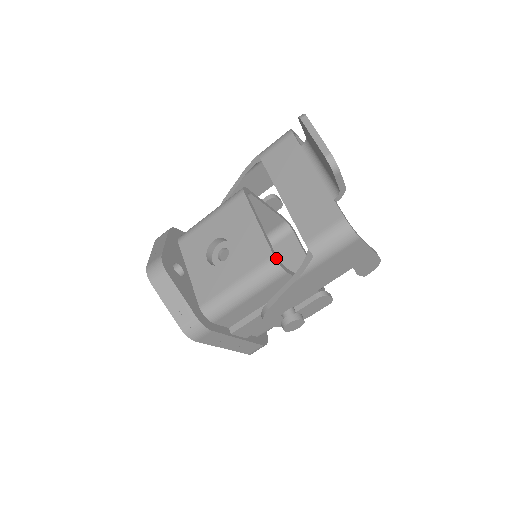
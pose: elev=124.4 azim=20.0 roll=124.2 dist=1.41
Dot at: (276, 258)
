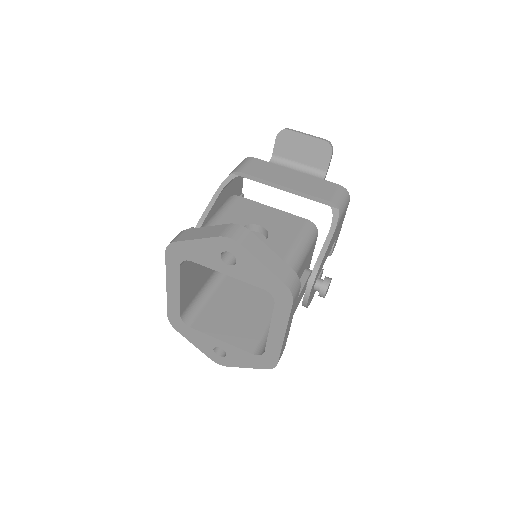
Dot at: (309, 222)
